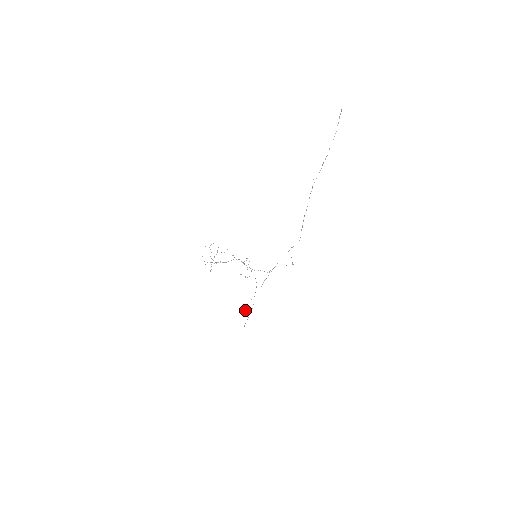
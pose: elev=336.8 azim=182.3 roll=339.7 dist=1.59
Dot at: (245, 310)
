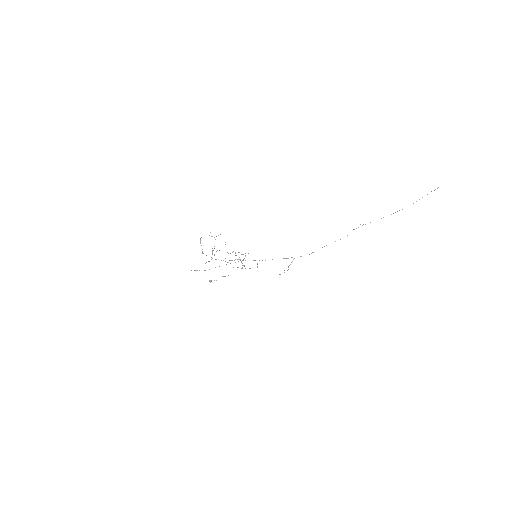
Dot at: (211, 281)
